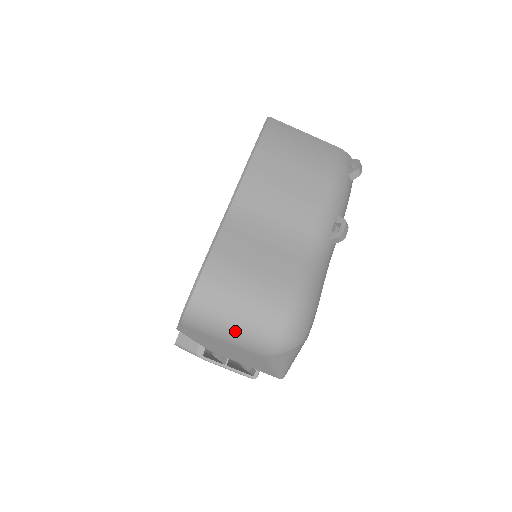
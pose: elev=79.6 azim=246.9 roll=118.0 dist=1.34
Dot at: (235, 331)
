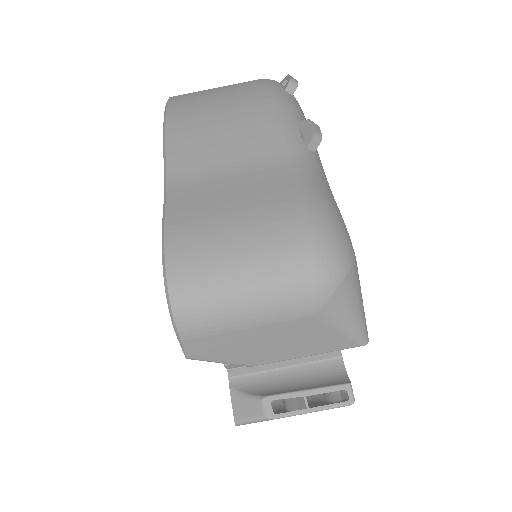
Dot at: (252, 300)
